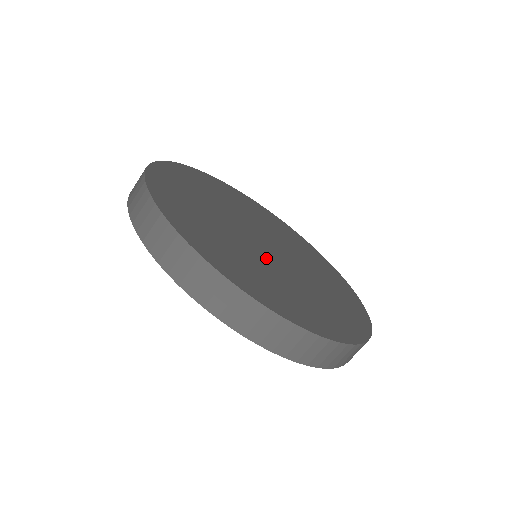
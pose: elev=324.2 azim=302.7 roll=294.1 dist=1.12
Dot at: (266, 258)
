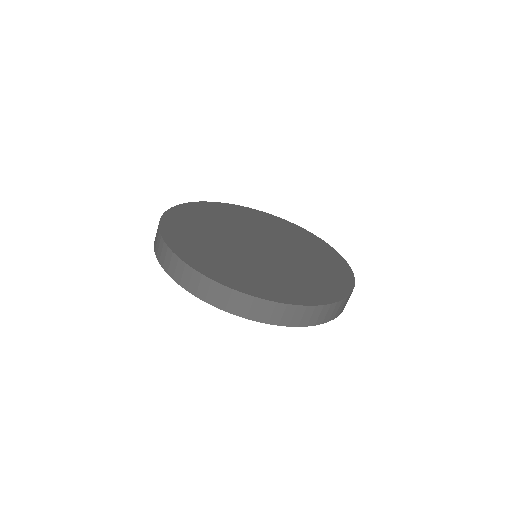
Dot at: (234, 244)
